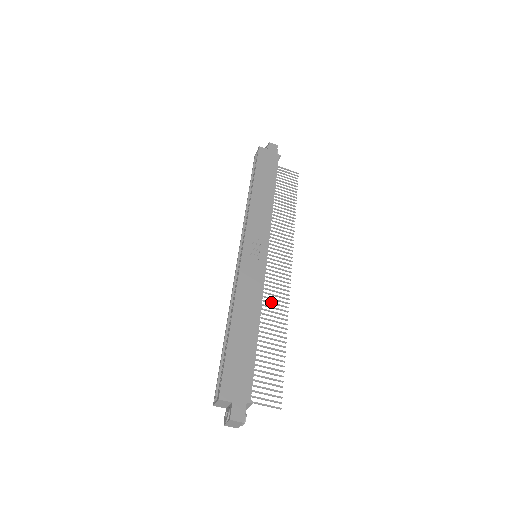
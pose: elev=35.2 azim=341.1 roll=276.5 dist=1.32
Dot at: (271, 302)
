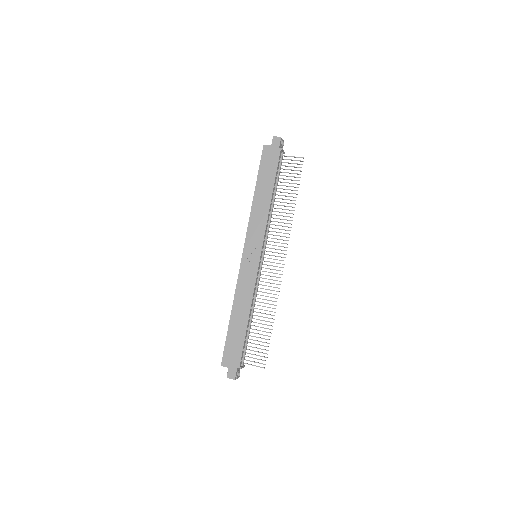
Dot at: (265, 292)
